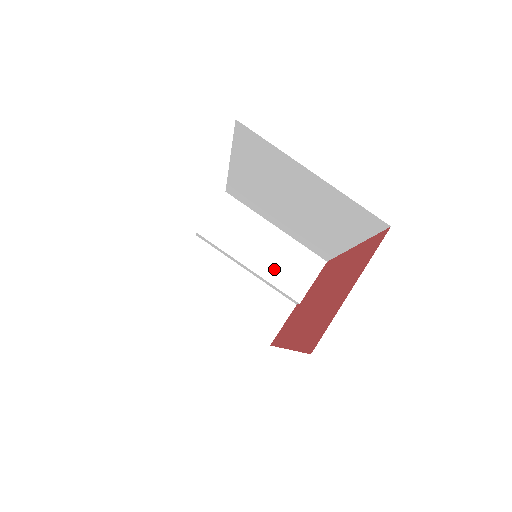
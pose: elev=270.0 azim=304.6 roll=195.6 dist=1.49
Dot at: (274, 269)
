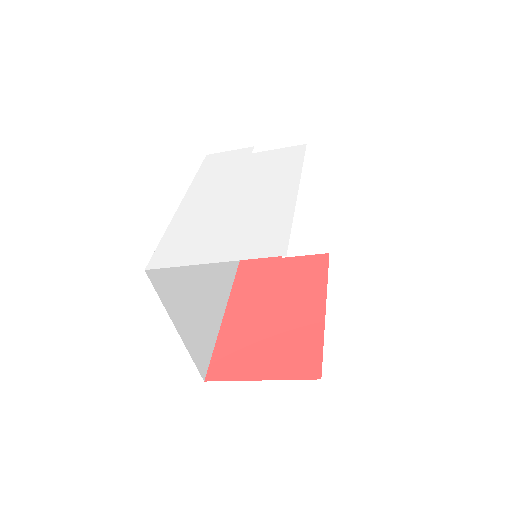
Dot at: occluded
